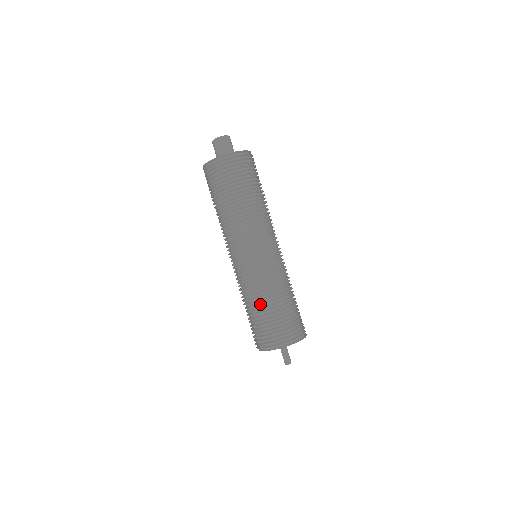
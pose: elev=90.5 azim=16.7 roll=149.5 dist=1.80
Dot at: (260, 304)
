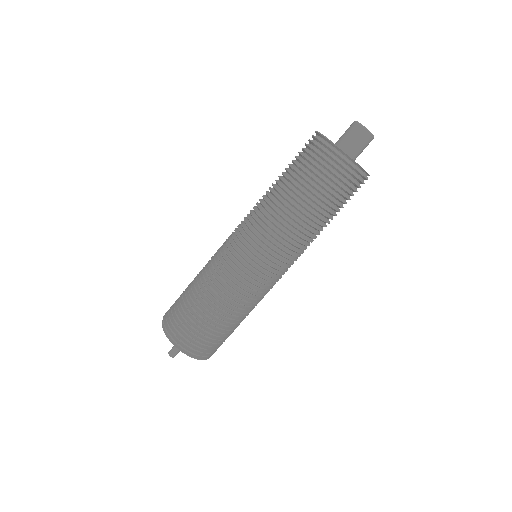
Dot at: (197, 288)
